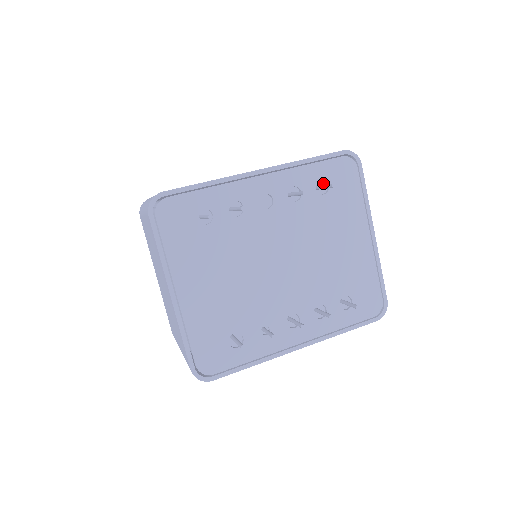
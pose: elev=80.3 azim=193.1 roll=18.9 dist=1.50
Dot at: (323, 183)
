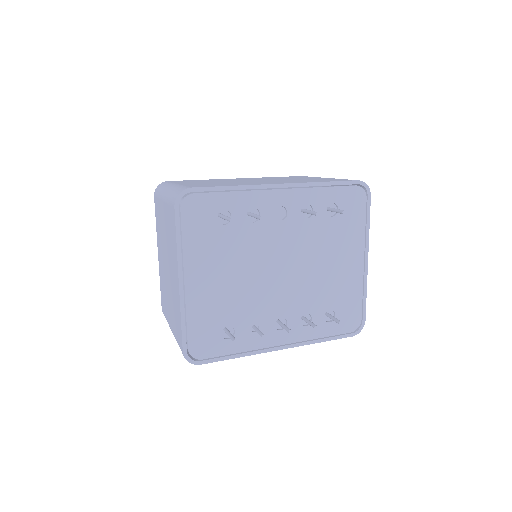
Dot at: (333, 205)
